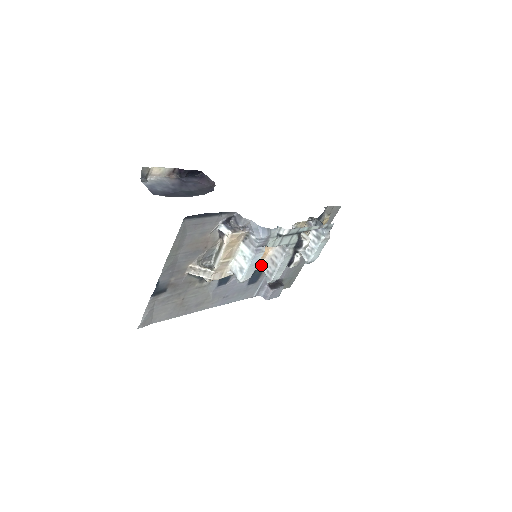
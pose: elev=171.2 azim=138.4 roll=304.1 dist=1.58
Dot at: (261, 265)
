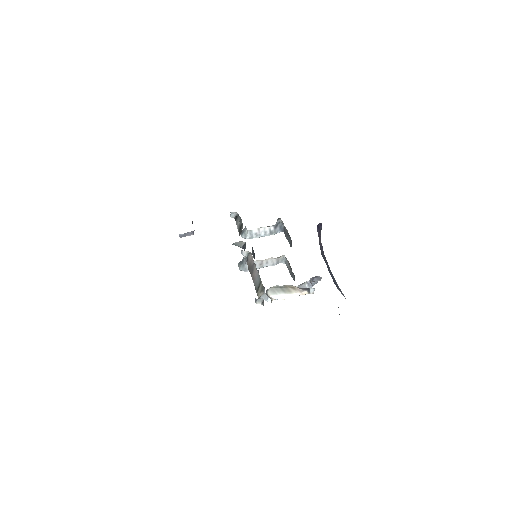
Dot at: occluded
